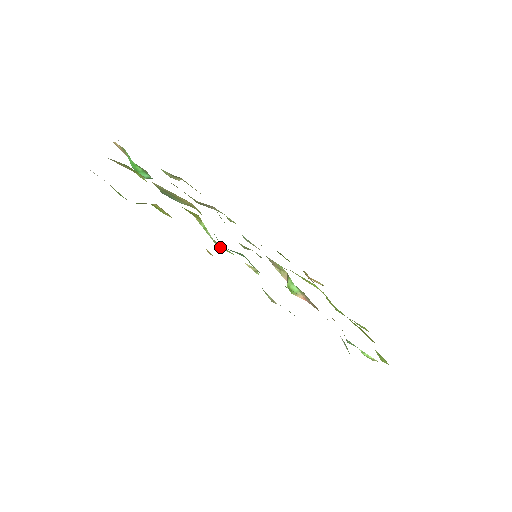
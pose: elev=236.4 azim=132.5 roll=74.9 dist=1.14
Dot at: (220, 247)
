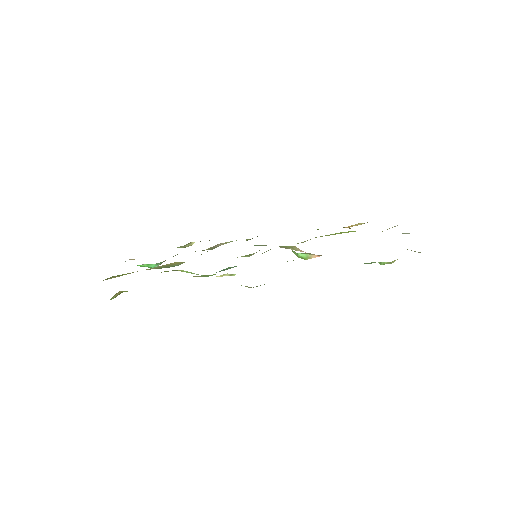
Dot at: (206, 276)
